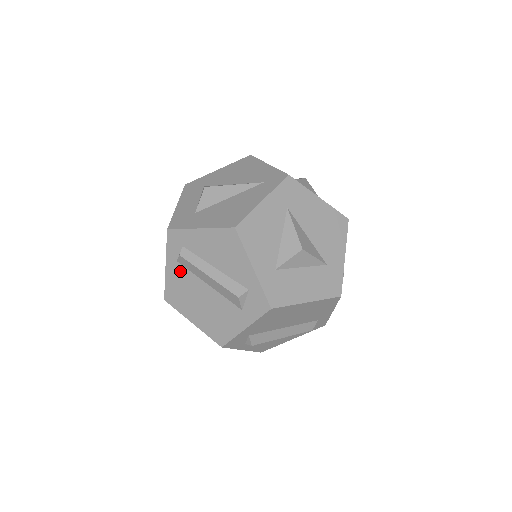
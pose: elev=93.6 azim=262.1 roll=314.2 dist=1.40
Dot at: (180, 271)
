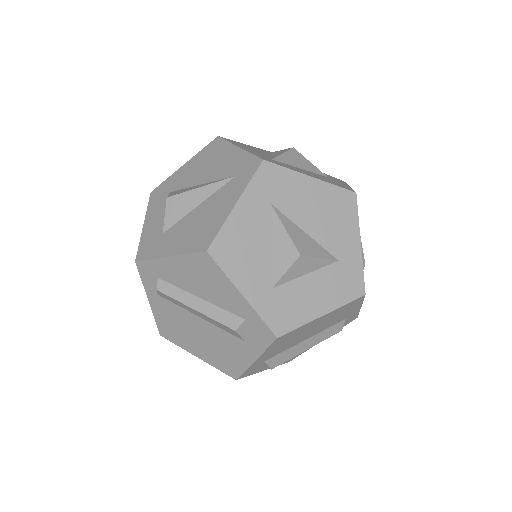
Dot at: (165, 305)
